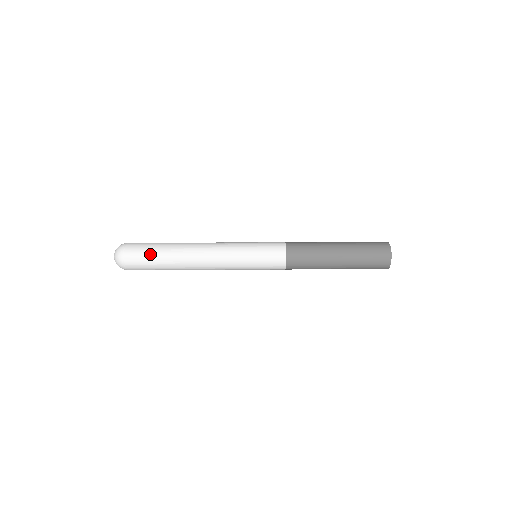
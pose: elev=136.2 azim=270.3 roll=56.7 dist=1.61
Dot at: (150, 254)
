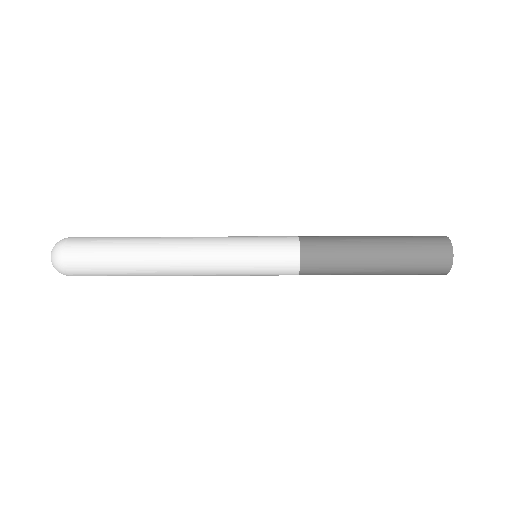
Dot at: (104, 241)
